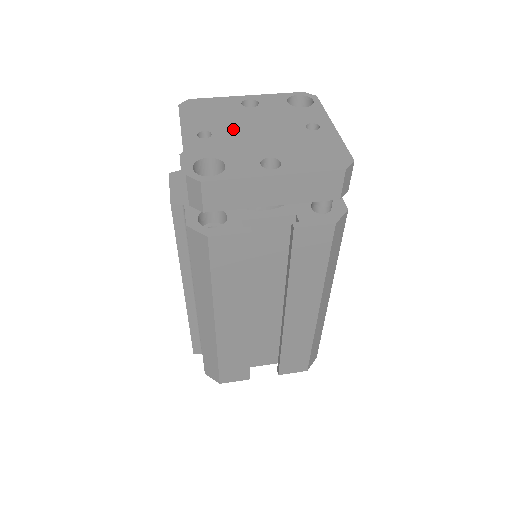
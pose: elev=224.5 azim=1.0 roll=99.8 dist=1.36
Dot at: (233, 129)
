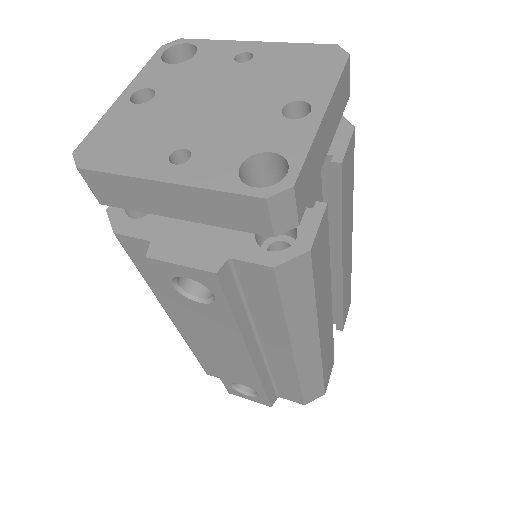
Dot at: (191, 125)
